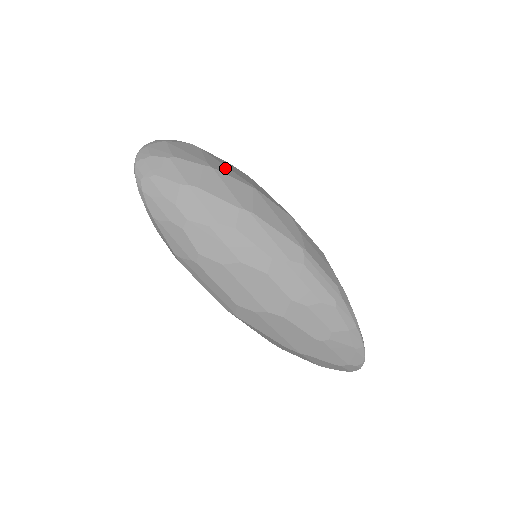
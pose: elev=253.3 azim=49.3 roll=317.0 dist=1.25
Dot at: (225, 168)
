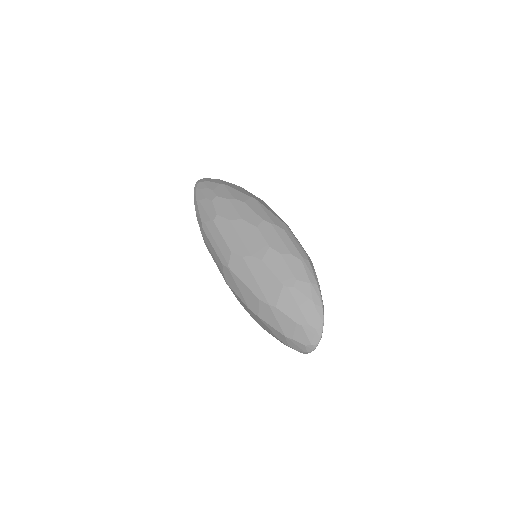
Dot at: occluded
